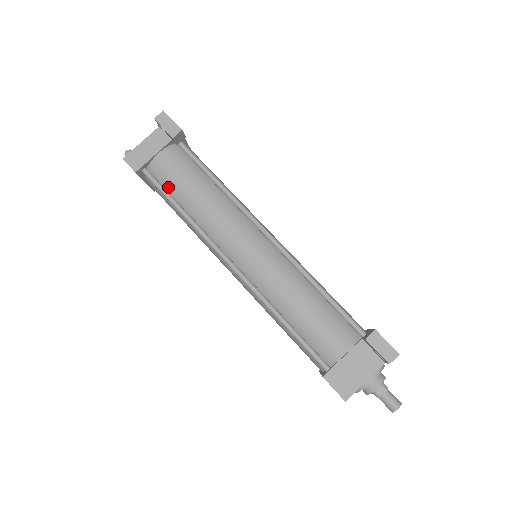
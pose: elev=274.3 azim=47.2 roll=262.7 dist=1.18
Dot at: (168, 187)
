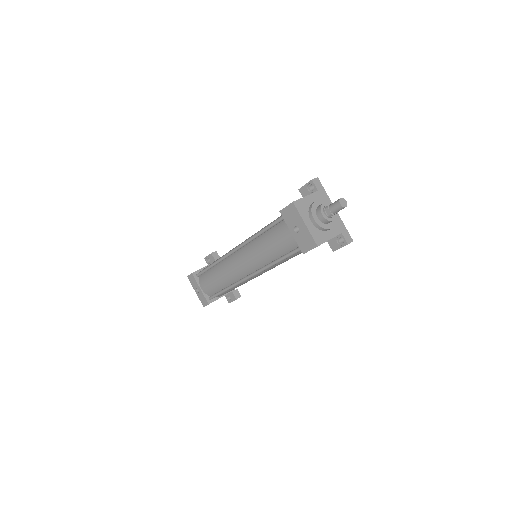
Dot at: occluded
